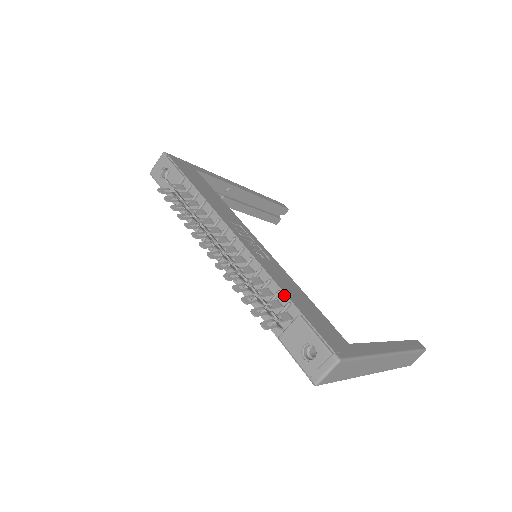
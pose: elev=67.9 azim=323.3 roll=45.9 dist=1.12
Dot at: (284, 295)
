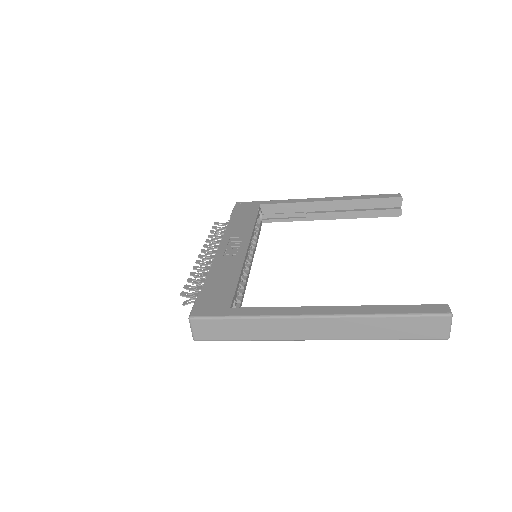
Dot at: (206, 280)
